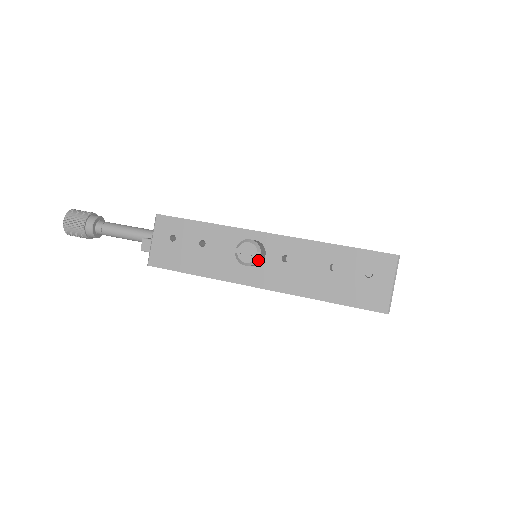
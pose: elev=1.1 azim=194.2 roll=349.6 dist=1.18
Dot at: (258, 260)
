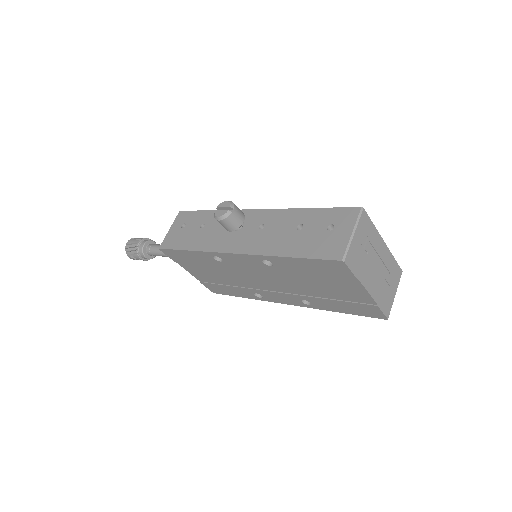
Dot at: (230, 215)
